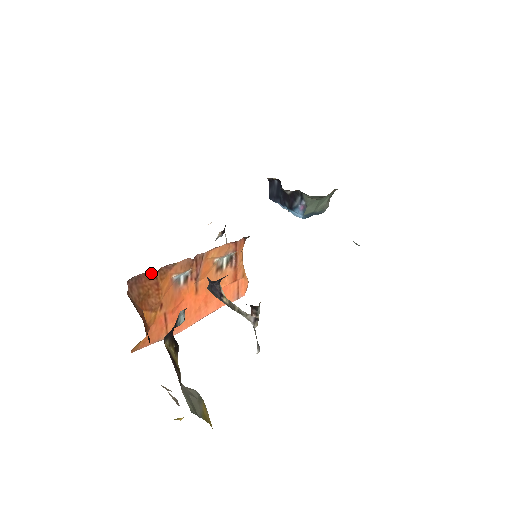
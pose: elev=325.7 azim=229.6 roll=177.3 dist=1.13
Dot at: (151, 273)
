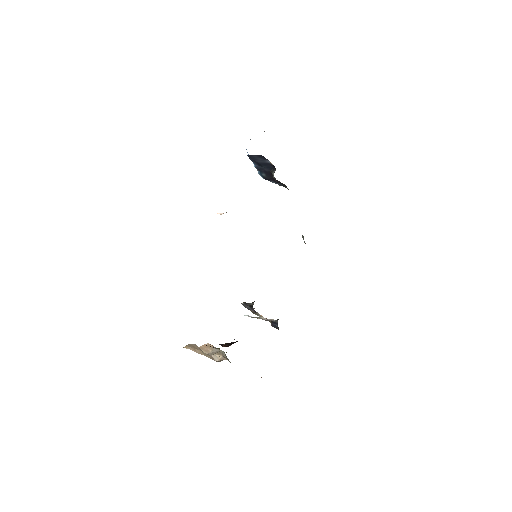
Dot at: occluded
